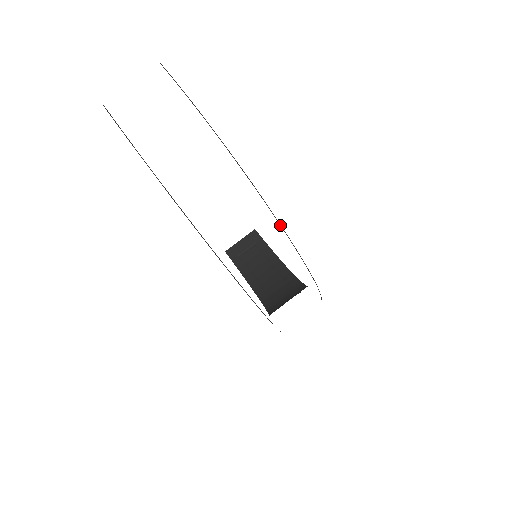
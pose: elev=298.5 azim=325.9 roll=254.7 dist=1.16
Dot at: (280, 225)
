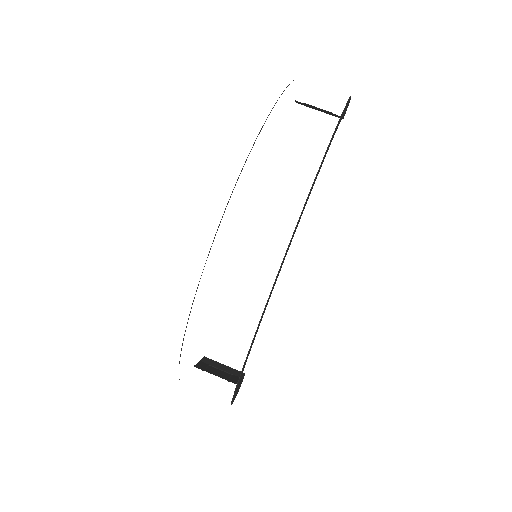
Dot at: (327, 148)
